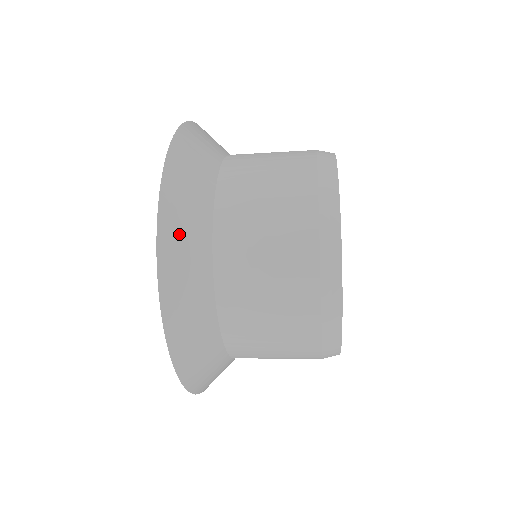
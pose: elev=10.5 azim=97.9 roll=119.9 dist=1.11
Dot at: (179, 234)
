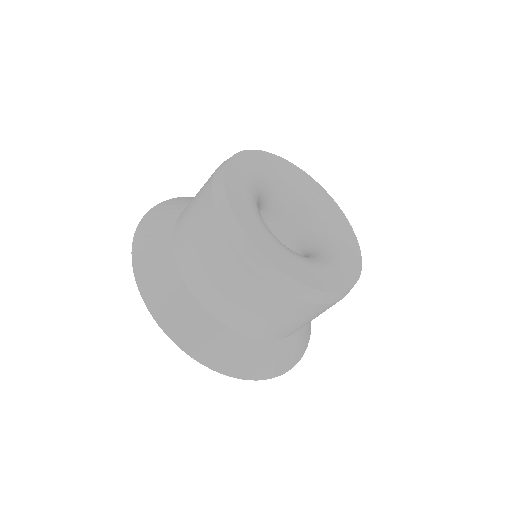
Dot at: (152, 275)
